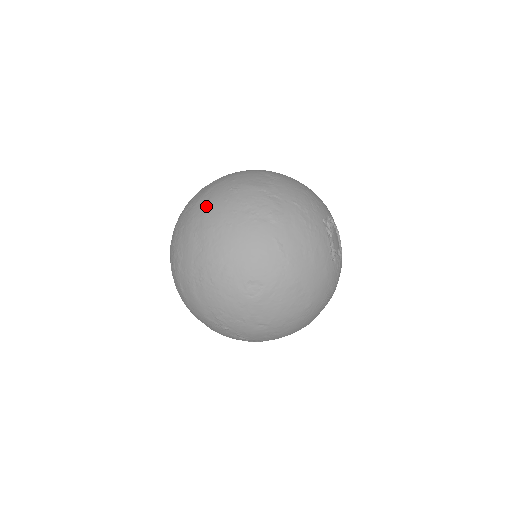
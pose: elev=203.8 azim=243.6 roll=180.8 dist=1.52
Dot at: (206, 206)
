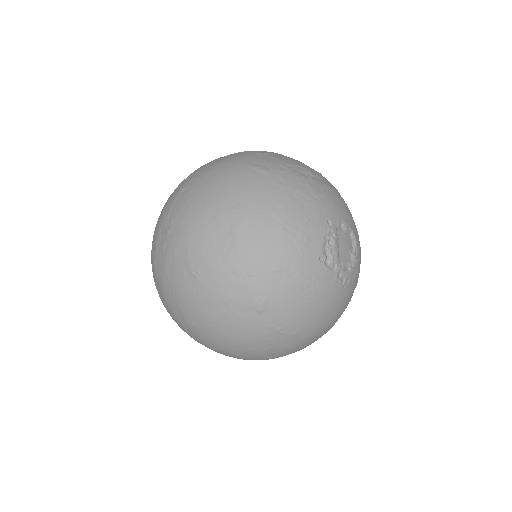
Dot at: (175, 297)
